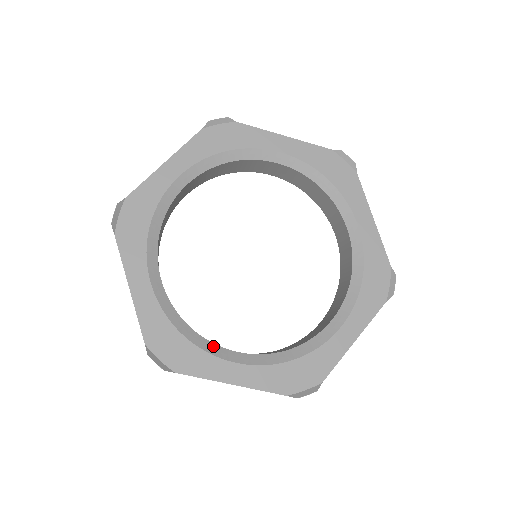
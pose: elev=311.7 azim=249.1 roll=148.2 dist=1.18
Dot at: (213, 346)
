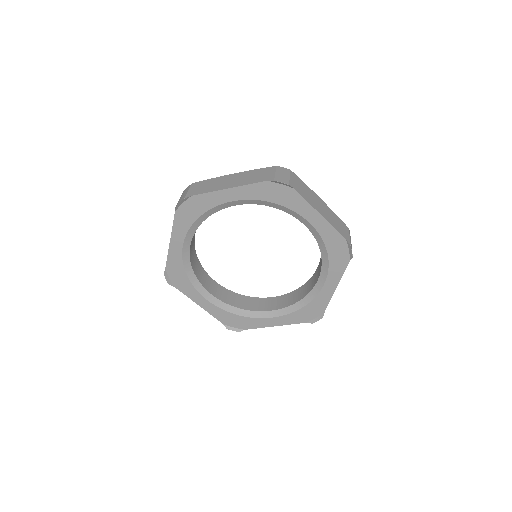
Dot at: (200, 286)
